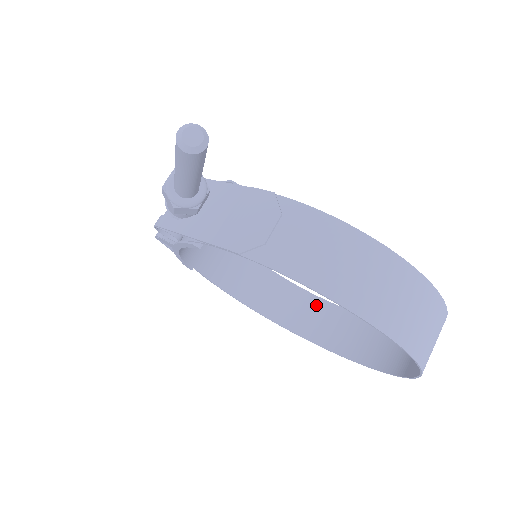
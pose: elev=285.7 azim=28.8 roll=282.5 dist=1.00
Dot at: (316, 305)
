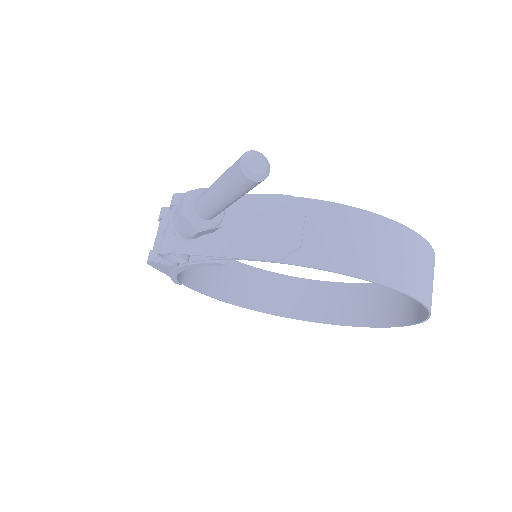
Dot at: (289, 284)
